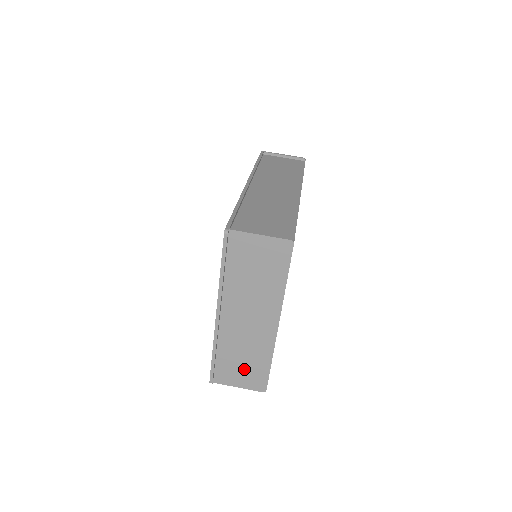
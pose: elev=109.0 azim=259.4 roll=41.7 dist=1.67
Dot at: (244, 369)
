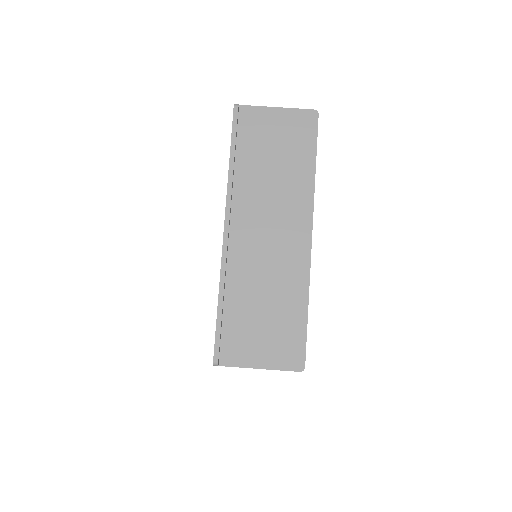
Dot at: (267, 327)
